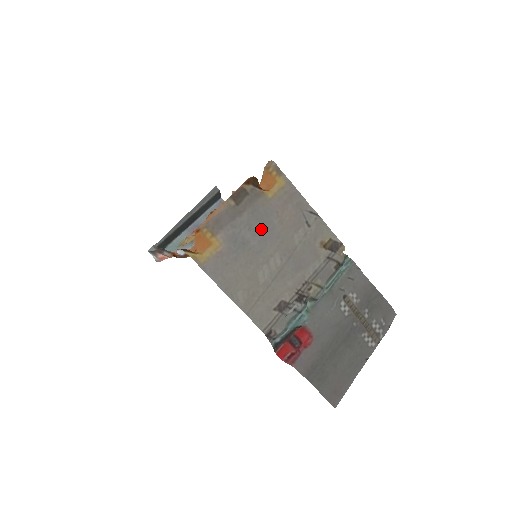
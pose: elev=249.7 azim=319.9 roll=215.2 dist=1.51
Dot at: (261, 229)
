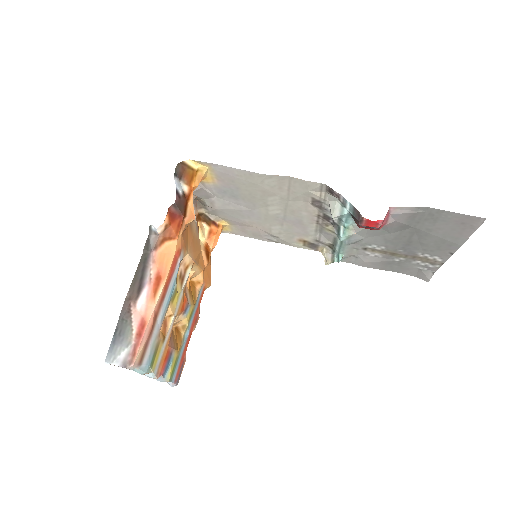
Dot at: (239, 211)
